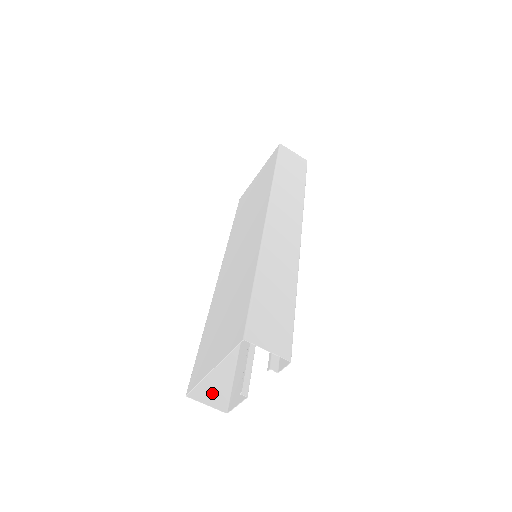
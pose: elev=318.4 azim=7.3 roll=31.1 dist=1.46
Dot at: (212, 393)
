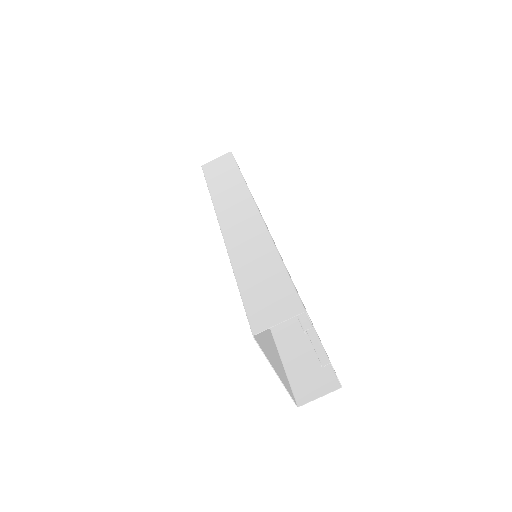
Dot at: (317, 384)
